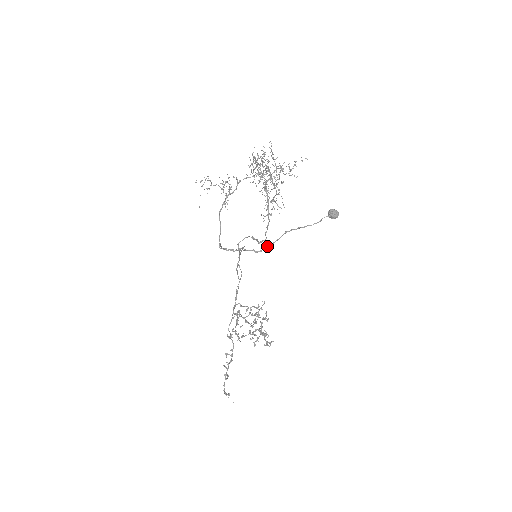
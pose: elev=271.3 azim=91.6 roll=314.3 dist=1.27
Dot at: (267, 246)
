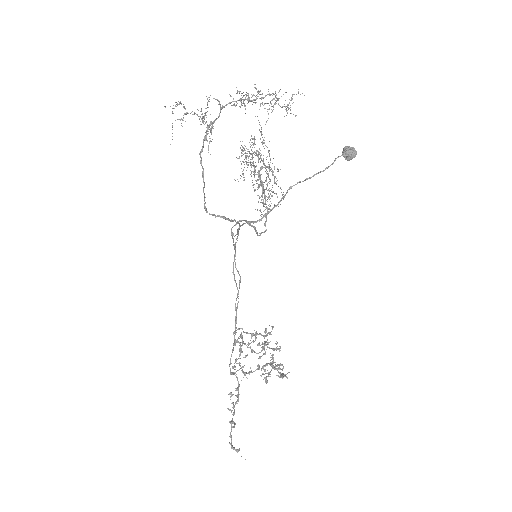
Dot at: (268, 212)
